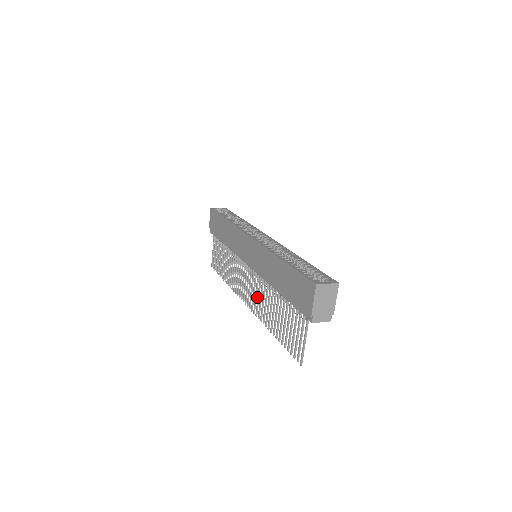
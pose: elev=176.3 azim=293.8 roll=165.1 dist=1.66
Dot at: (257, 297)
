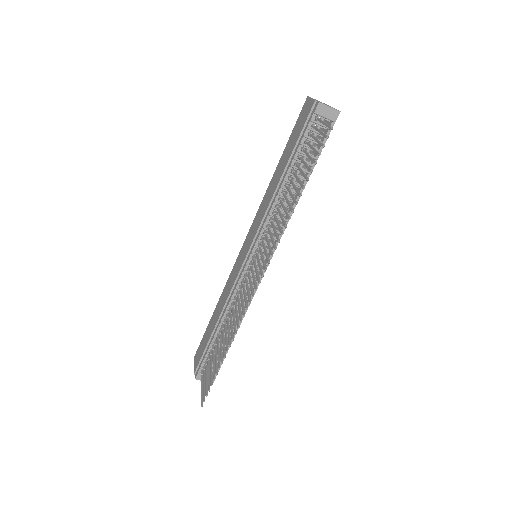
Dot at: occluded
